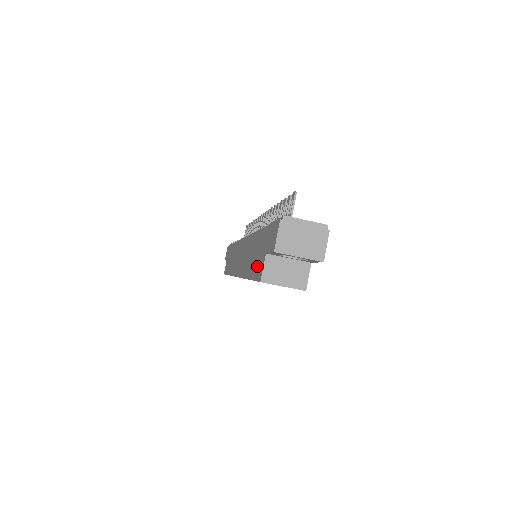
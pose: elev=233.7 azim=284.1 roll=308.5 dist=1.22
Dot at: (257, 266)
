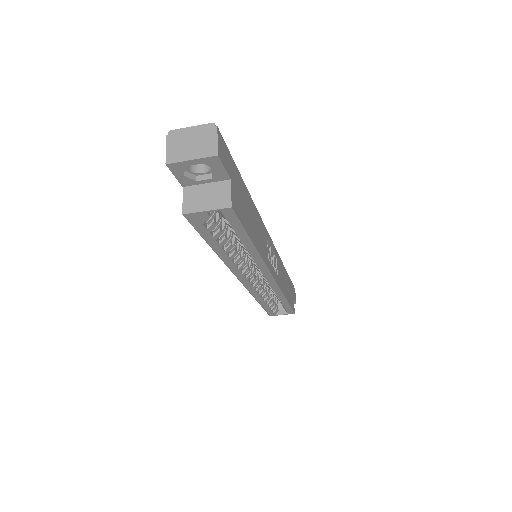
Dot at: occluded
